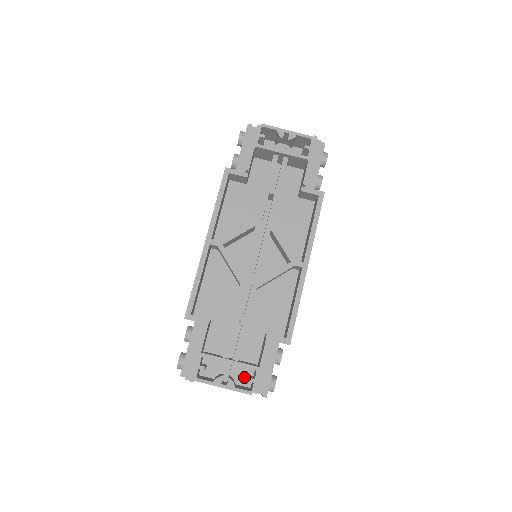
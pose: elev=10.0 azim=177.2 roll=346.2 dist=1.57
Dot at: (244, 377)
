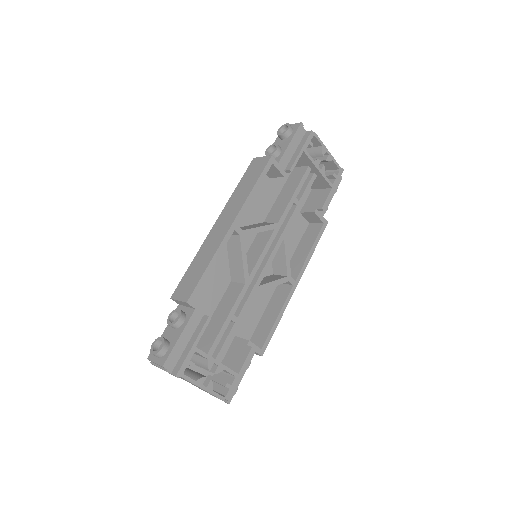
Dot at: occluded
